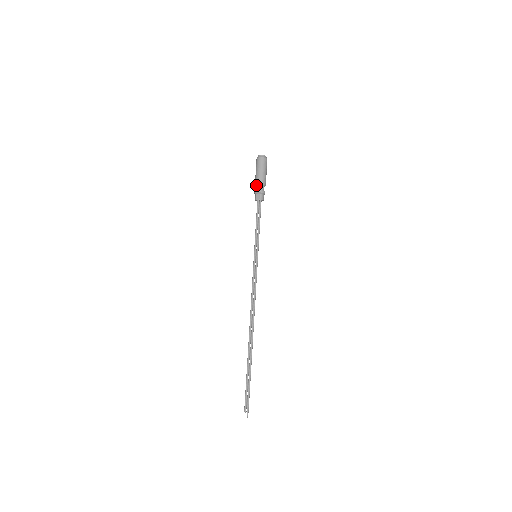
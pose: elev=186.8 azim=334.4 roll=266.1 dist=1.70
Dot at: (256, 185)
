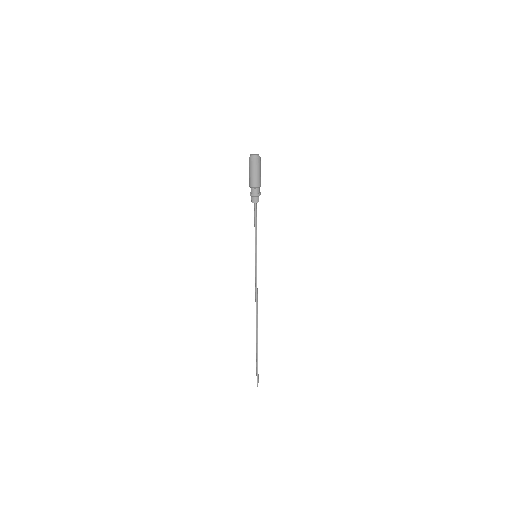
Dot at: occluded
